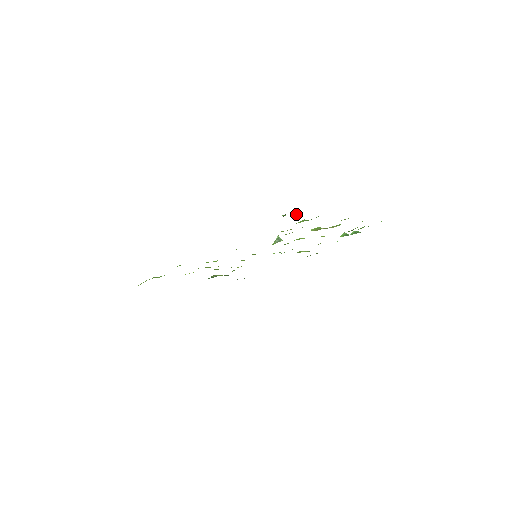
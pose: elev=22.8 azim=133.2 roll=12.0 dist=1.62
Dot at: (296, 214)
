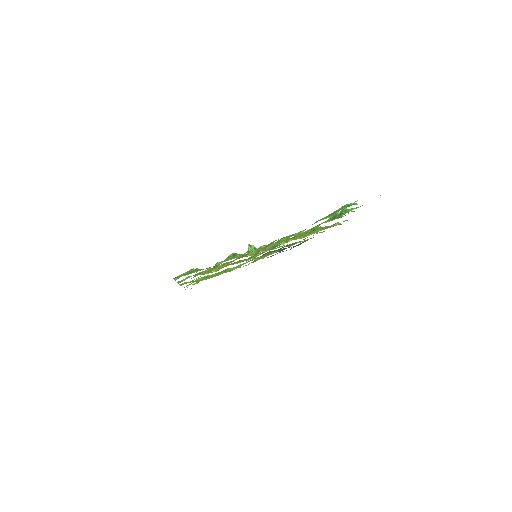
Dot at: (191, 271)
